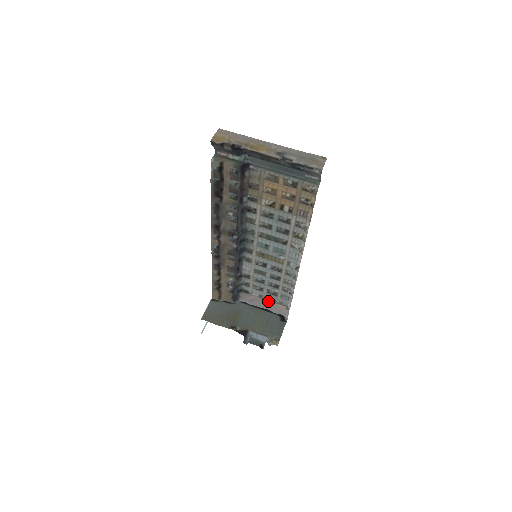
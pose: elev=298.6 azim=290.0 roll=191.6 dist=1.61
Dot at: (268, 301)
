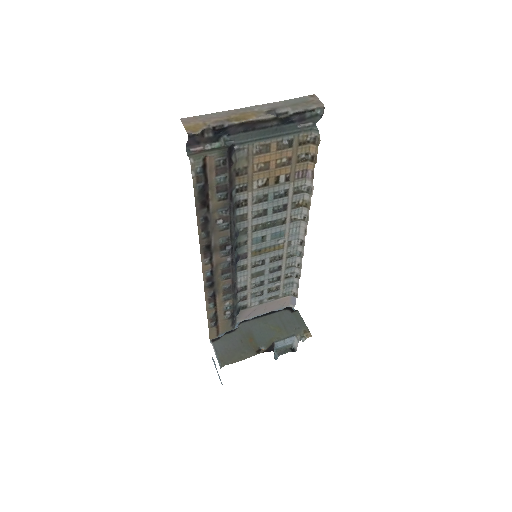
Dot at: (269, 302)
